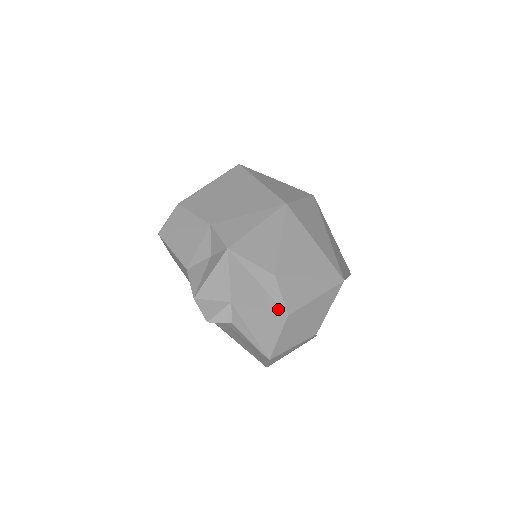
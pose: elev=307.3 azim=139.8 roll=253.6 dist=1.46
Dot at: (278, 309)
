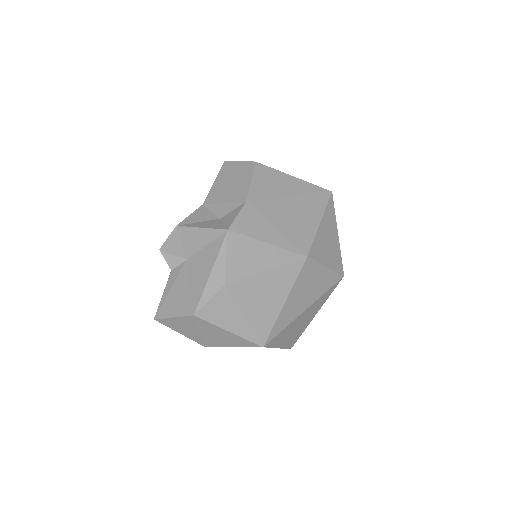
Dot at: (196, 303)
